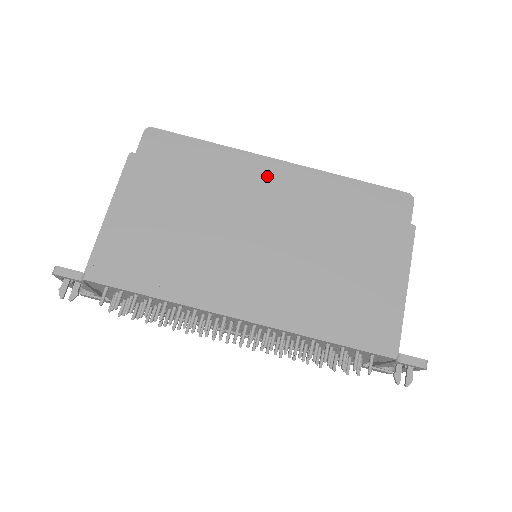
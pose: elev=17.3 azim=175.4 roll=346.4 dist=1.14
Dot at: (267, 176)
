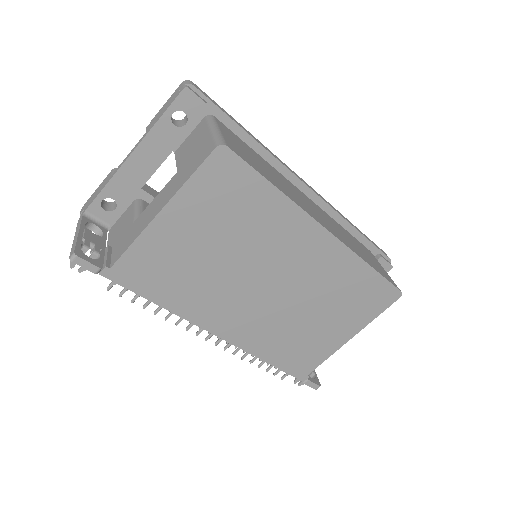
Dot at: (306, 241)
